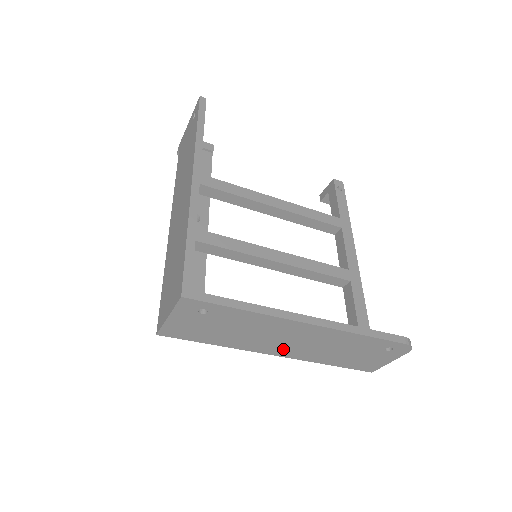
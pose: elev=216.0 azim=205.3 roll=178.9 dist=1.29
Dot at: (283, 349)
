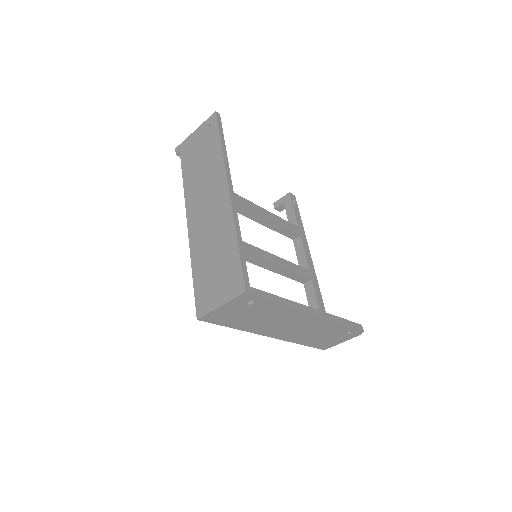
Dot at: (280, 332)
